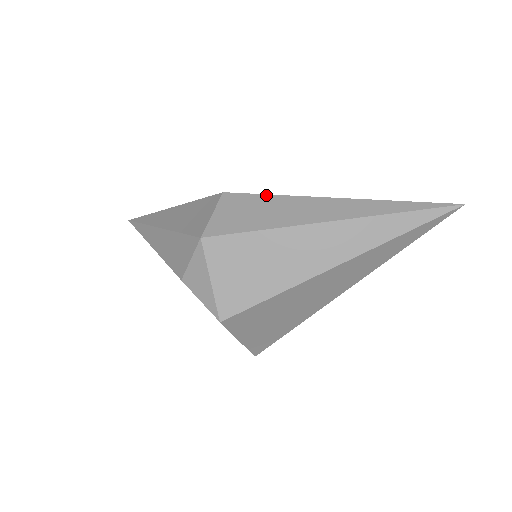
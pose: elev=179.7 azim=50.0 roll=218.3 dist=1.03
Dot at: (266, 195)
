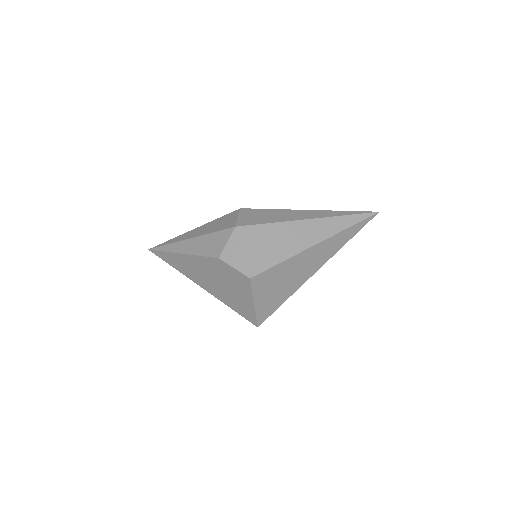
Dot at: (268, 209)
